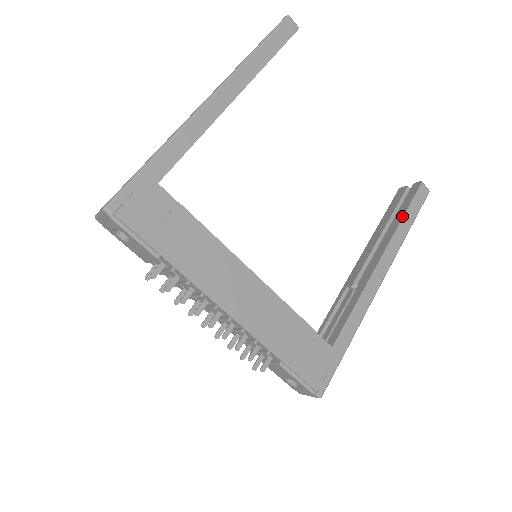
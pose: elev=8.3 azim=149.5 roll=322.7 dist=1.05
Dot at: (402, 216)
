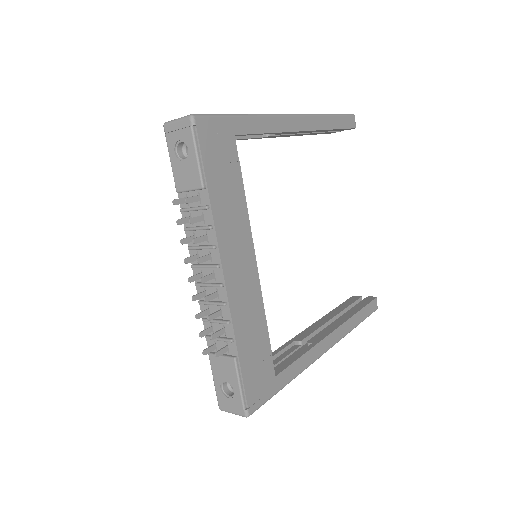
Dot at: (357, 311)
